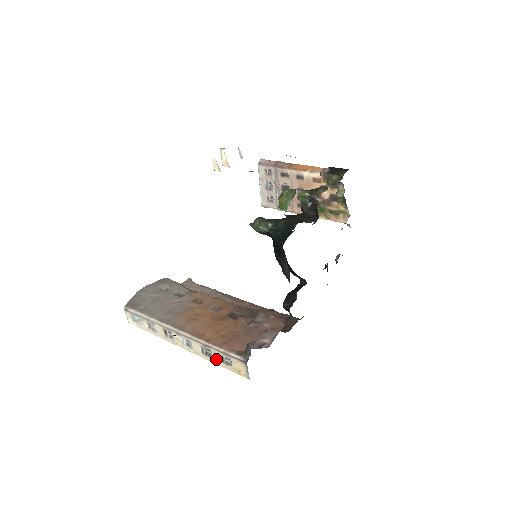
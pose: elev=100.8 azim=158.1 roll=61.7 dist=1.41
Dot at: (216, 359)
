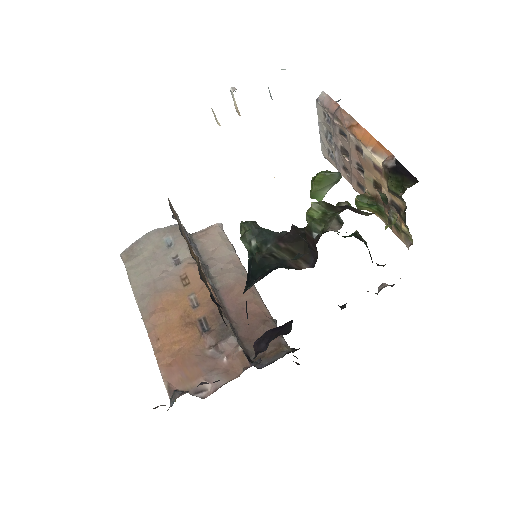
Dot at: occluded
